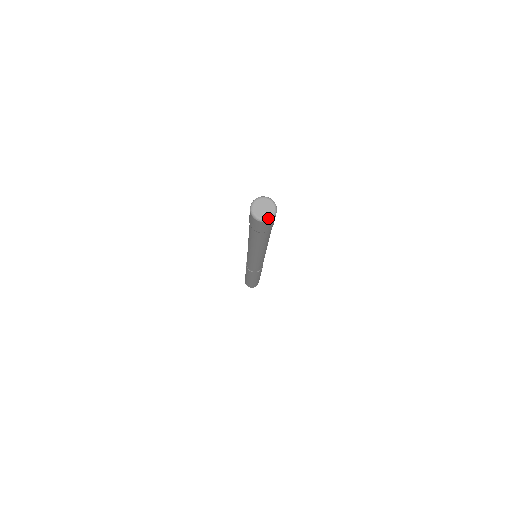
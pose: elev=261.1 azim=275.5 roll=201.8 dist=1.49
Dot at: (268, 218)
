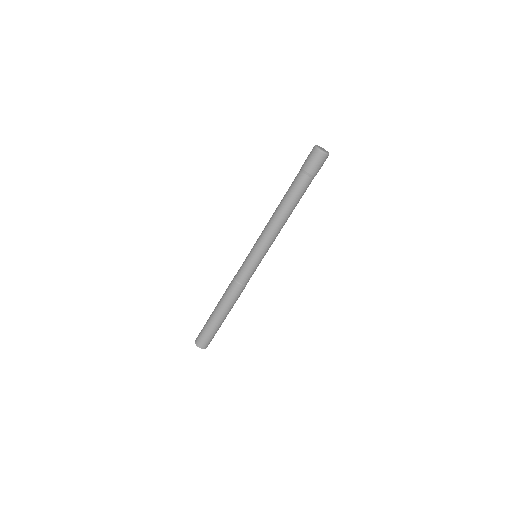
Dot at: (323, 151)
